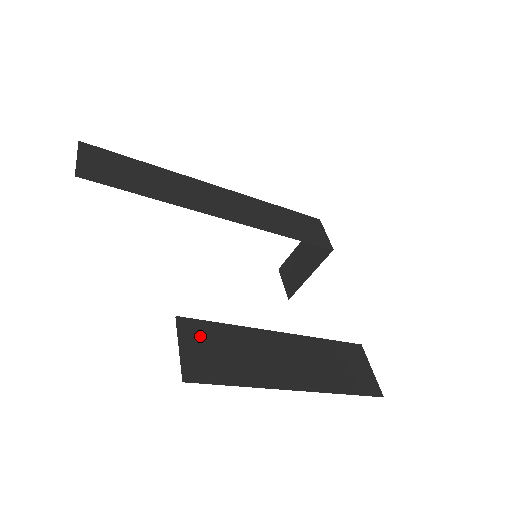
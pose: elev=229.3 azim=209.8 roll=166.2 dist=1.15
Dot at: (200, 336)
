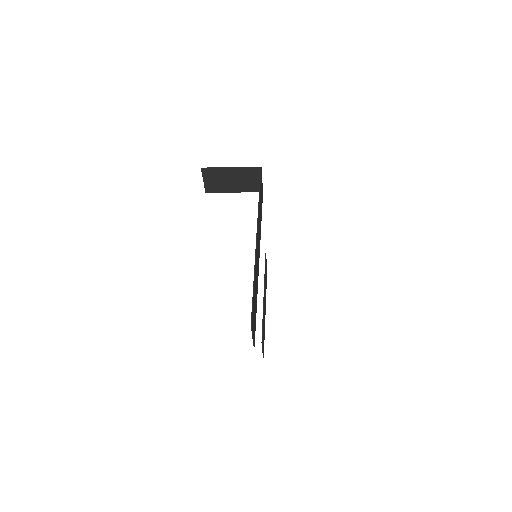
Dot at: occluded
